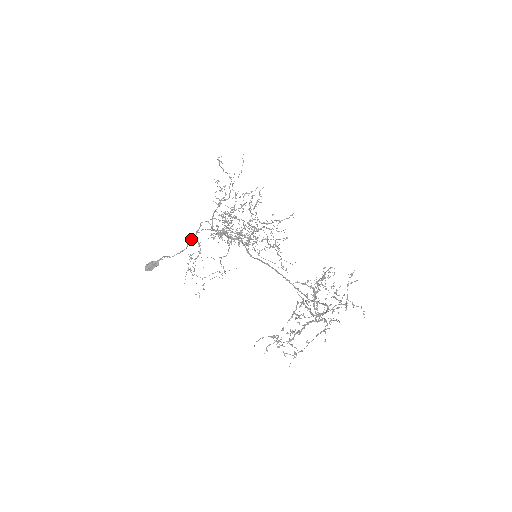
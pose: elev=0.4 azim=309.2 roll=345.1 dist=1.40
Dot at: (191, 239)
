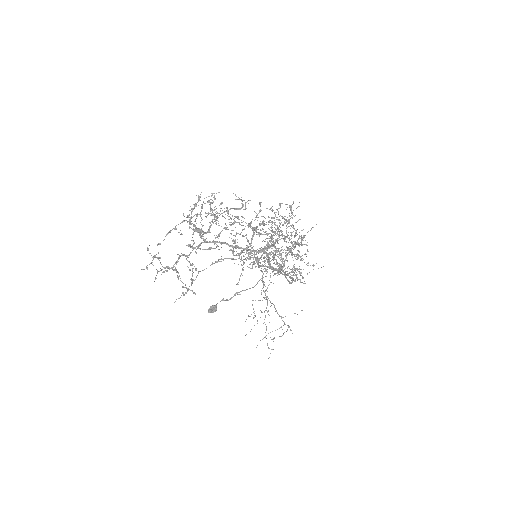
Dot at: occluded
